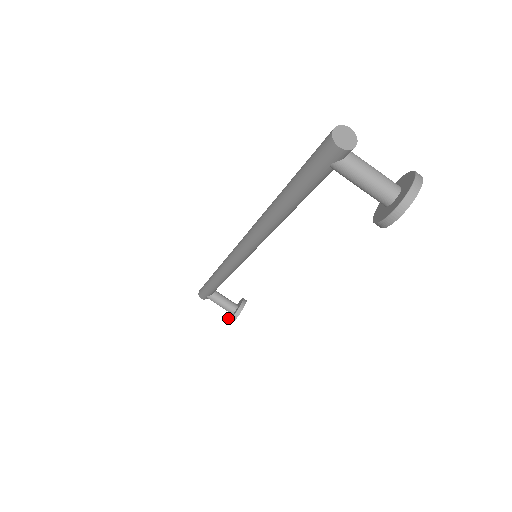
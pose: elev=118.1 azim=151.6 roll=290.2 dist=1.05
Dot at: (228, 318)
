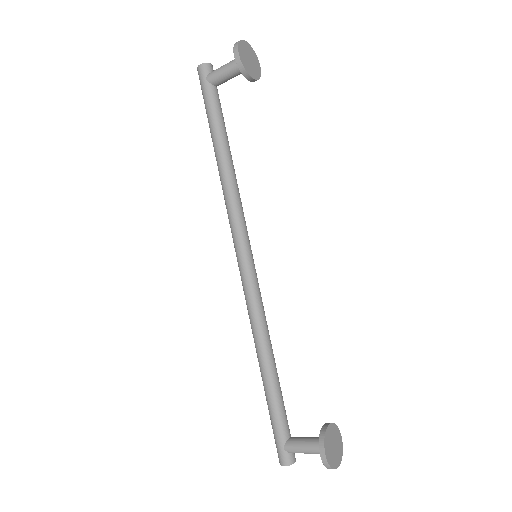
Dot at: occluded
